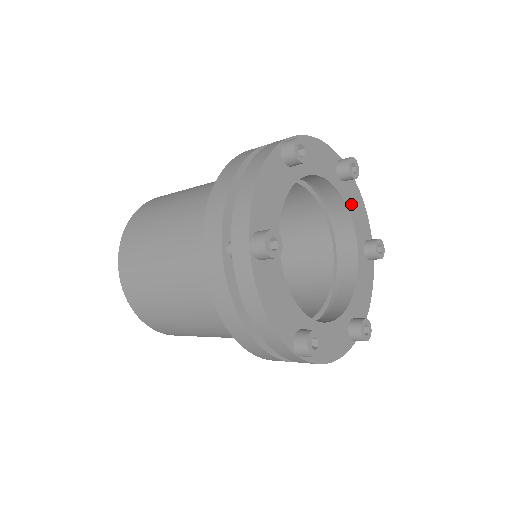
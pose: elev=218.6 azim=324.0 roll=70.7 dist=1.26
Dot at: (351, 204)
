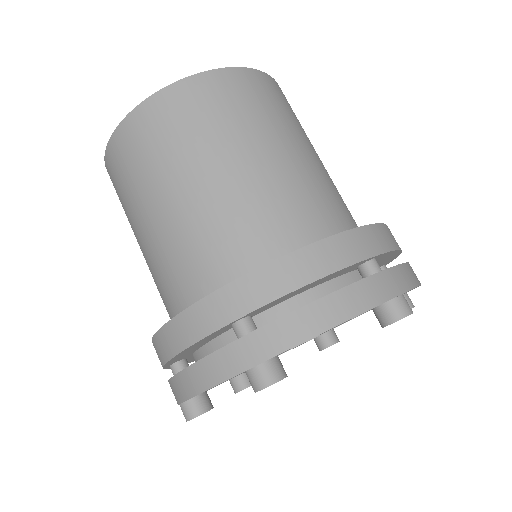
Dot at: occluded
